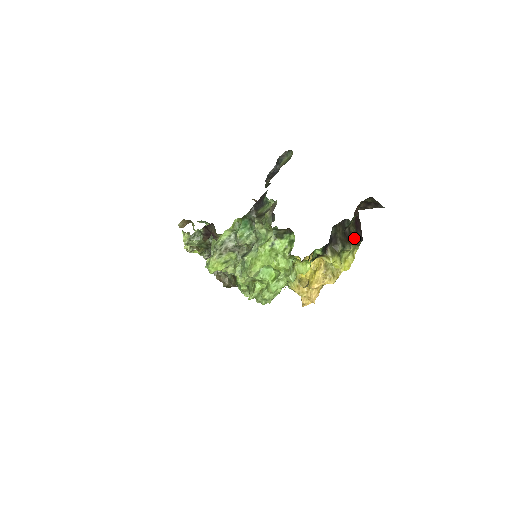
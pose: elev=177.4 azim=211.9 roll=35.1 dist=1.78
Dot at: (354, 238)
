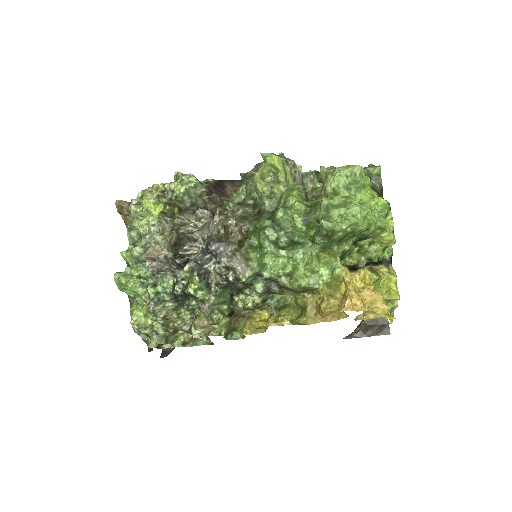
Dot at: occluded
